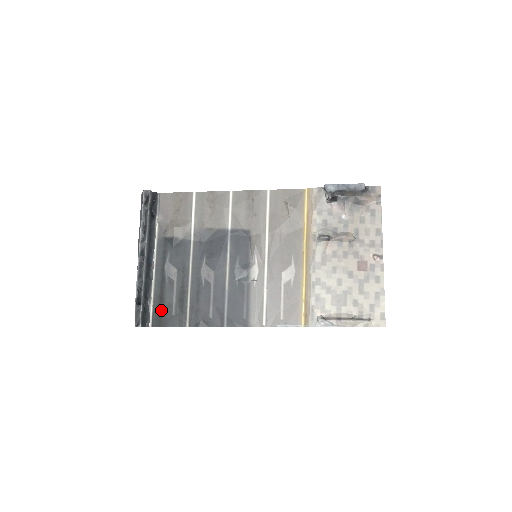
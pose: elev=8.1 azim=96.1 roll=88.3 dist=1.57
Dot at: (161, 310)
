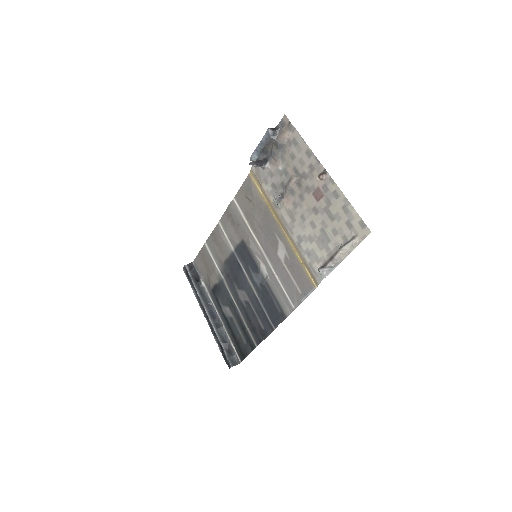
Dot at: (238, 345)
